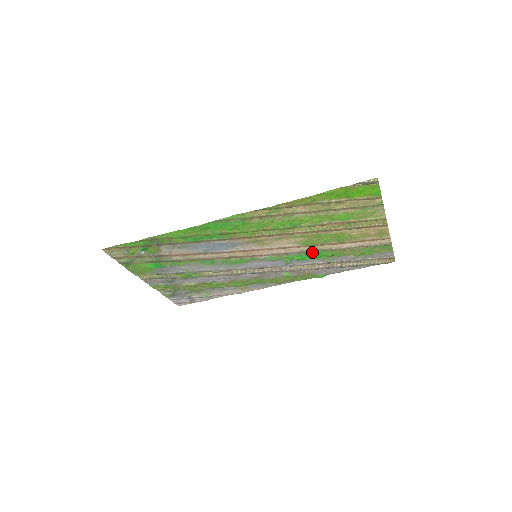
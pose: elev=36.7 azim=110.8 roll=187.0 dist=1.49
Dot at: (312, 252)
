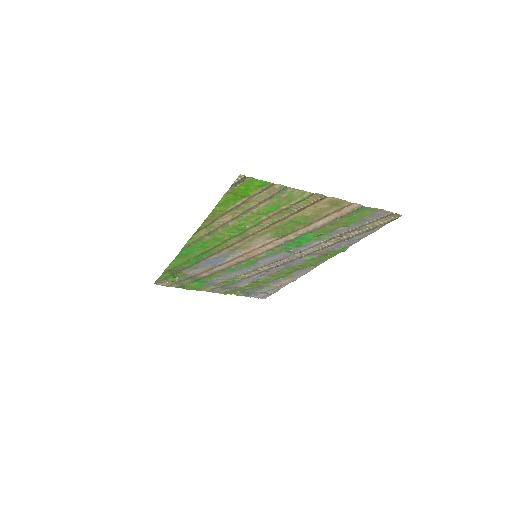
Dot at: (296, 239)
